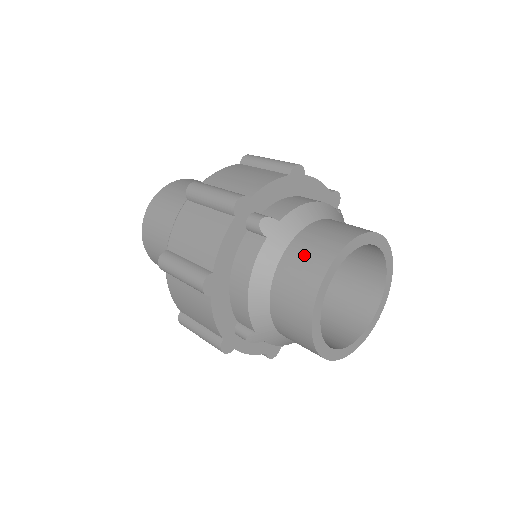
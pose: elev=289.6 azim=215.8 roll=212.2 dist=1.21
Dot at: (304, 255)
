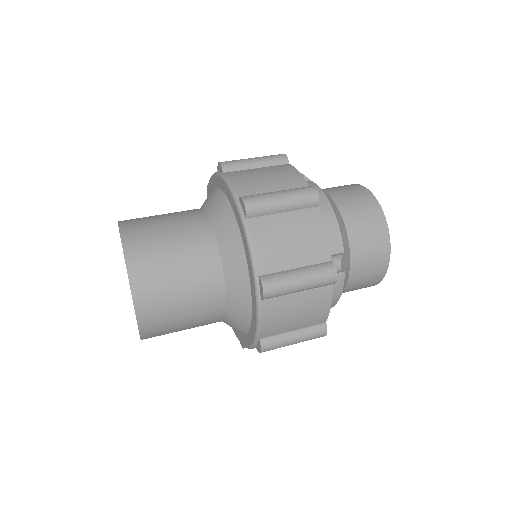
Dot at: (368, 258)
